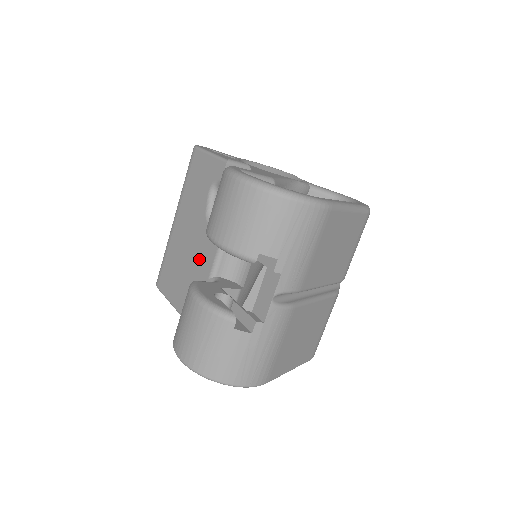
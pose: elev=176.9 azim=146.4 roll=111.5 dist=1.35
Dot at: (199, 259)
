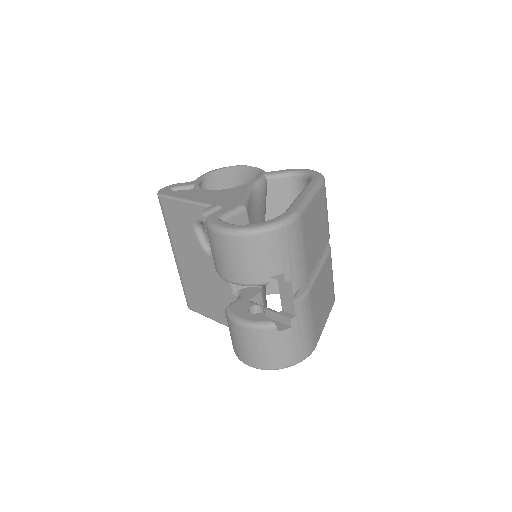
Dot at: (216, 282)
